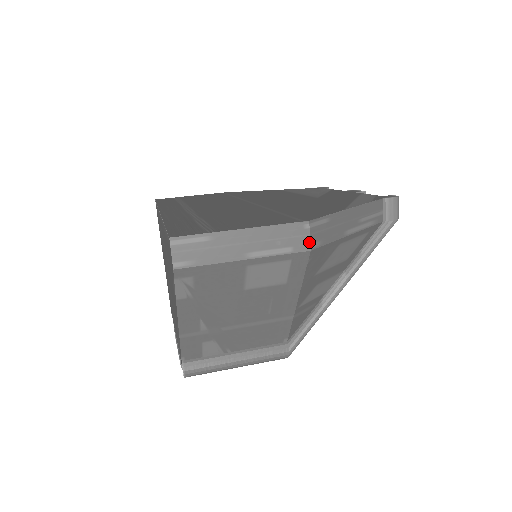
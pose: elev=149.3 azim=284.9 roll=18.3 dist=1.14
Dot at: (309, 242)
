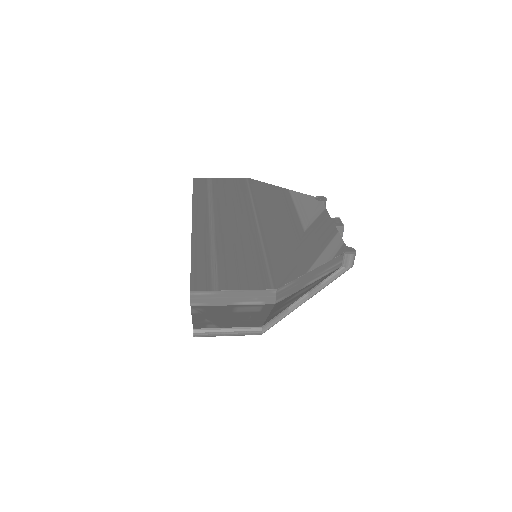
Dot at: (275, 300)
